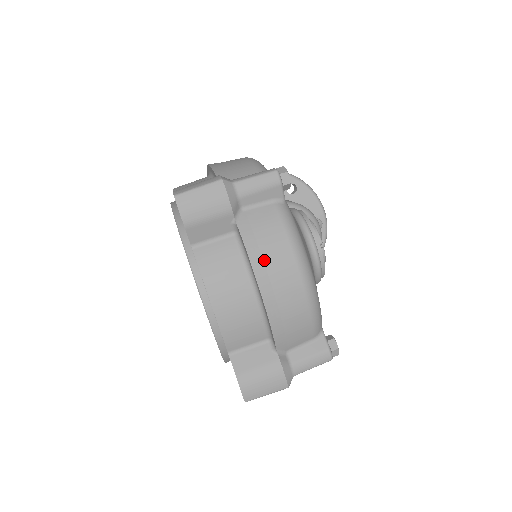
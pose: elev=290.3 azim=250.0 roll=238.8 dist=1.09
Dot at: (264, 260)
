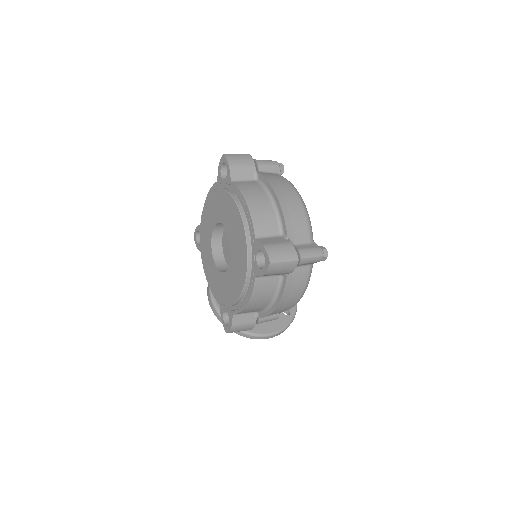
Dot at: (276, 184)
